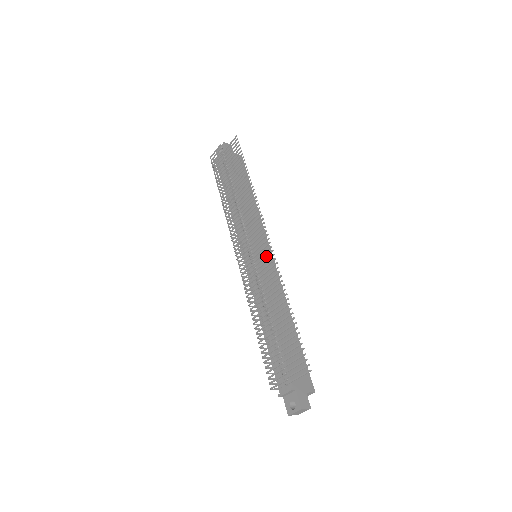
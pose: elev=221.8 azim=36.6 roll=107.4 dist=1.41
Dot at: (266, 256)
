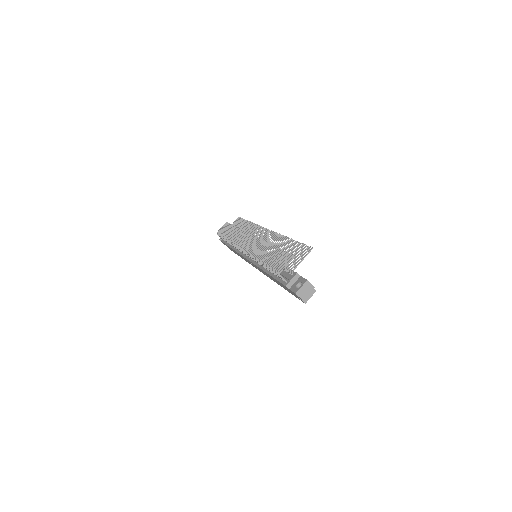
Dot at: (267, 237)
